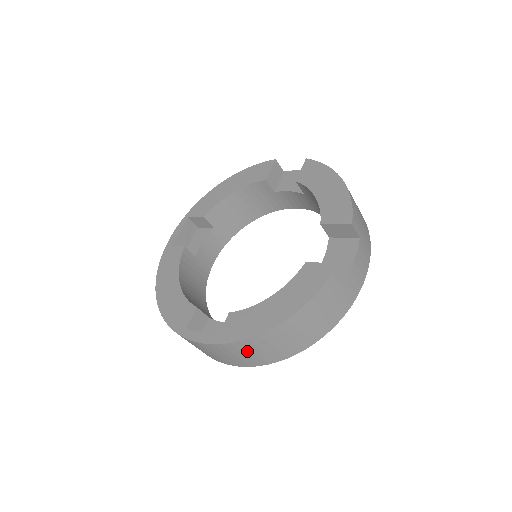
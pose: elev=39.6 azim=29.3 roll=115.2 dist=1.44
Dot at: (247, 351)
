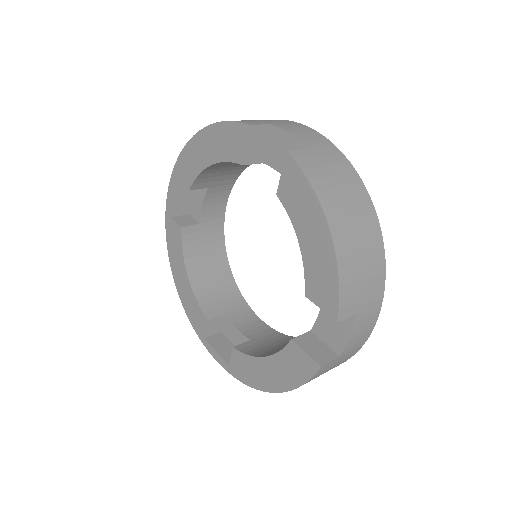
Dot at: occluded
